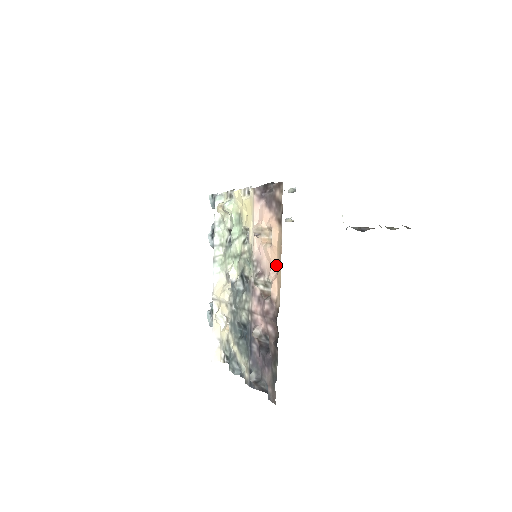
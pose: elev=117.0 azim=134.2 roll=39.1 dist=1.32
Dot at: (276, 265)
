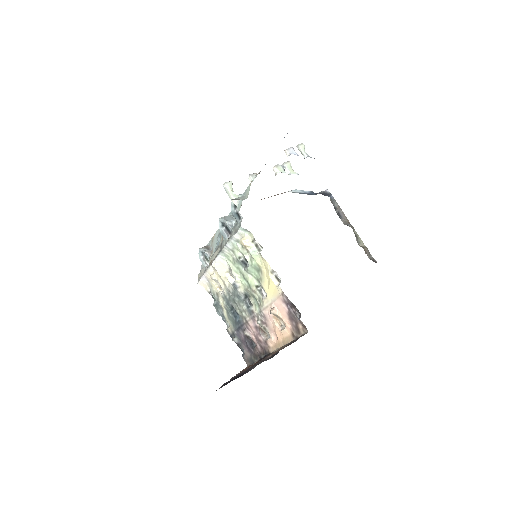
Dot at: (278, 340)
